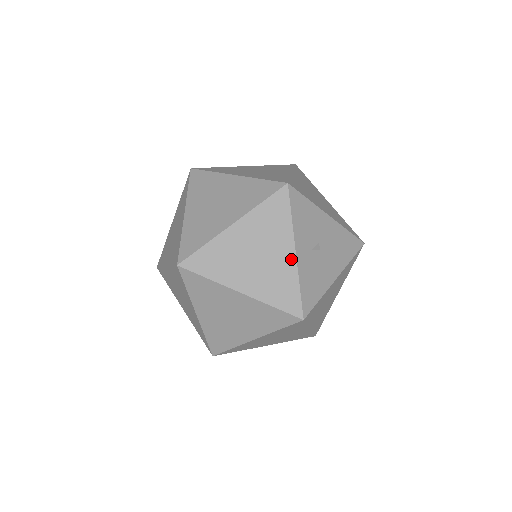
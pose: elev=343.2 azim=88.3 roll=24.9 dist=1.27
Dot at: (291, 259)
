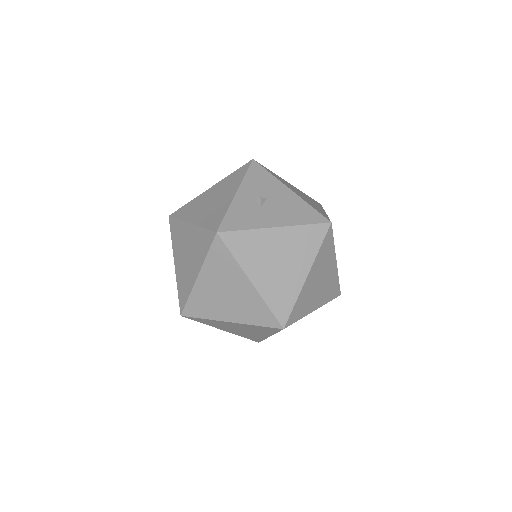
Dot at: (231, 197)
